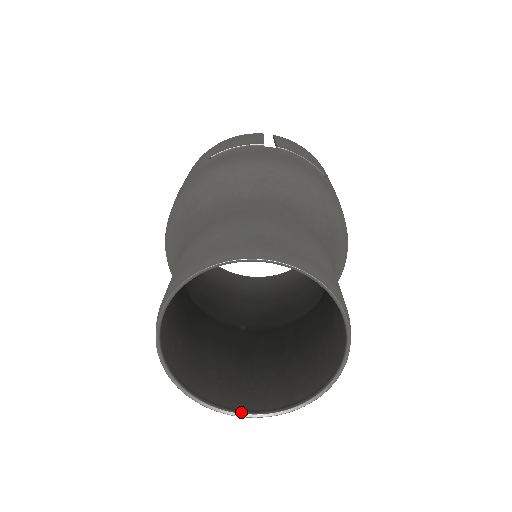
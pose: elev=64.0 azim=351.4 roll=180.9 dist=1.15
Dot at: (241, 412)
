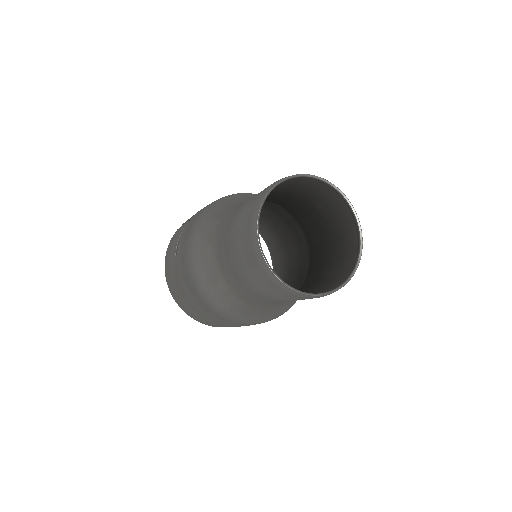
Dot at: (350, 275)
